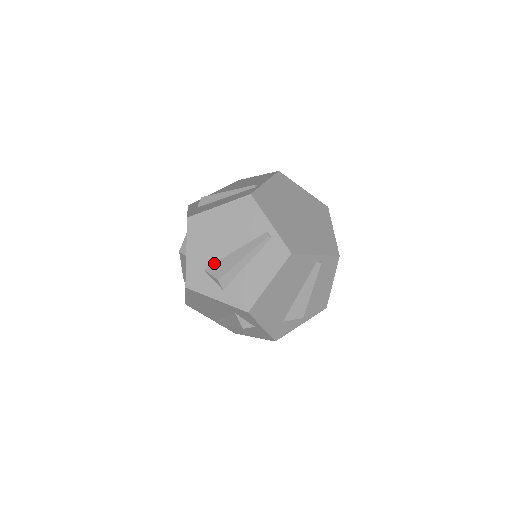
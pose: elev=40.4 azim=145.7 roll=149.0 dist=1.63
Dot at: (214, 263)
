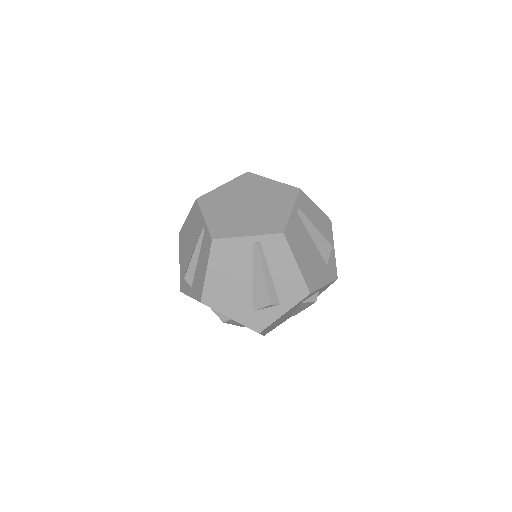
Dot at: (253, 300)
